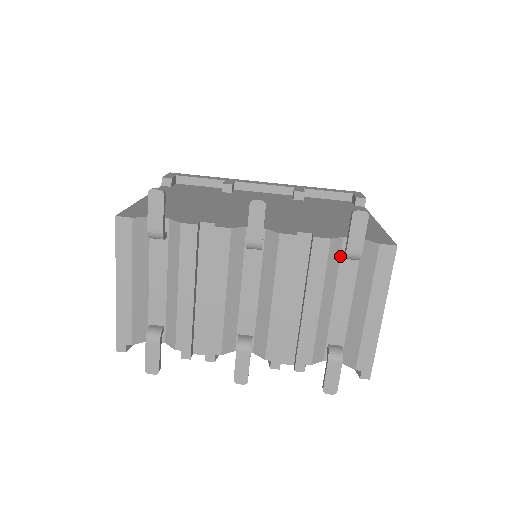
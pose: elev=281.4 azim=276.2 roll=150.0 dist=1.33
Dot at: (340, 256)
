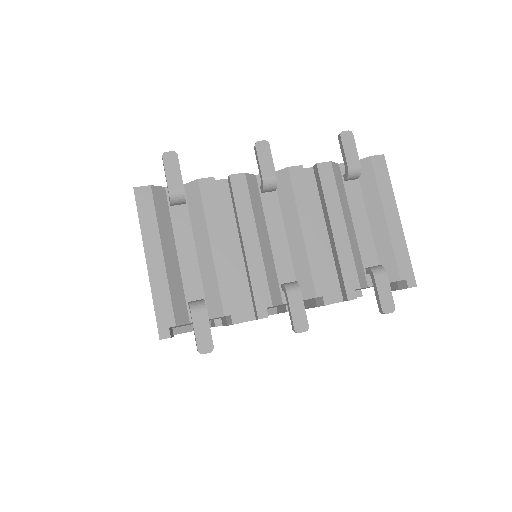
Dot at: (342, 181)
